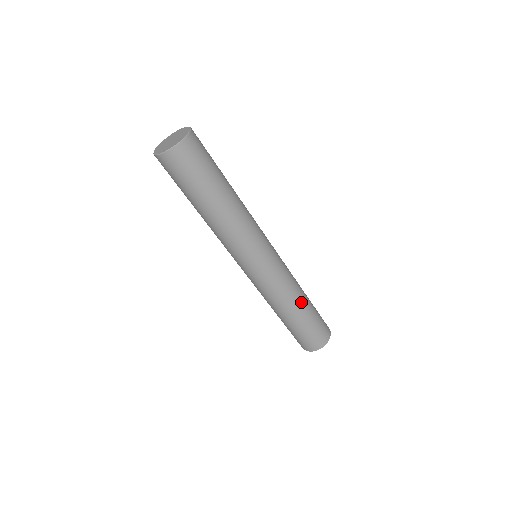
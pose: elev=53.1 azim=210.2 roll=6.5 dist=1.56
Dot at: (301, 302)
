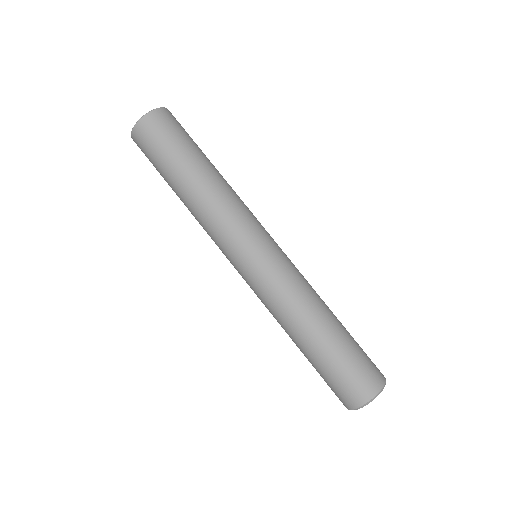
Dot at: (318, 320)
